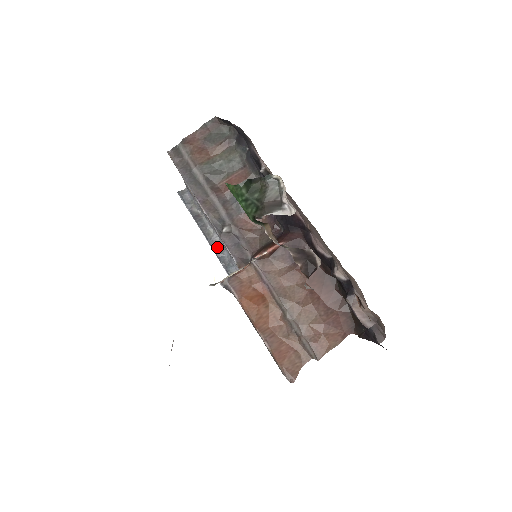
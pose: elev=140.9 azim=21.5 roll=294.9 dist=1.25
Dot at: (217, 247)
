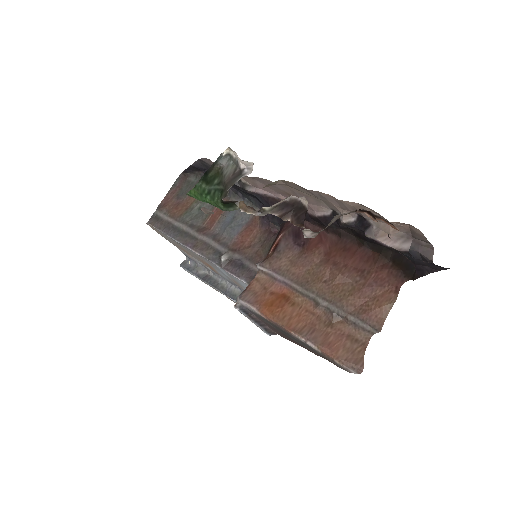
Dot at: (235, 295)
